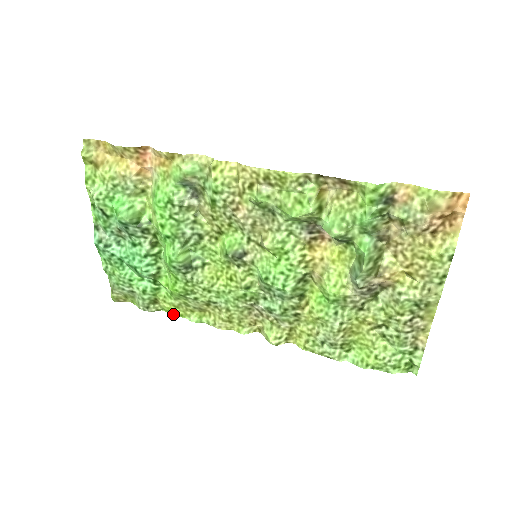
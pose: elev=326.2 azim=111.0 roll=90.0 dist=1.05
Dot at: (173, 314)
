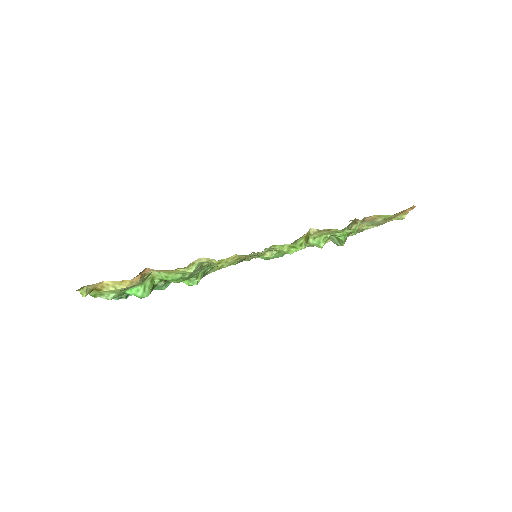
Dot at: occluded
